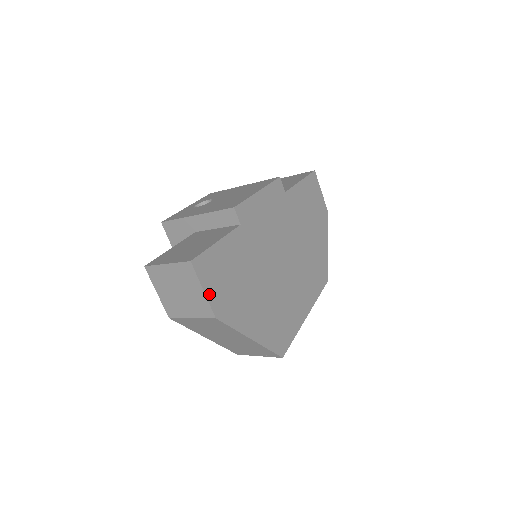
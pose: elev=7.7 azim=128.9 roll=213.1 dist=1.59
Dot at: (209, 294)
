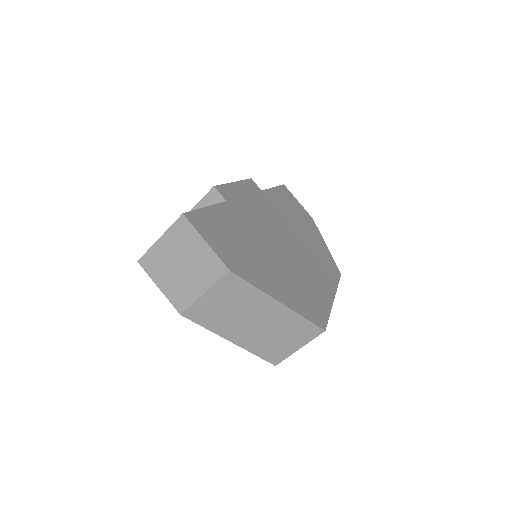
Dot at: (214, 247)
